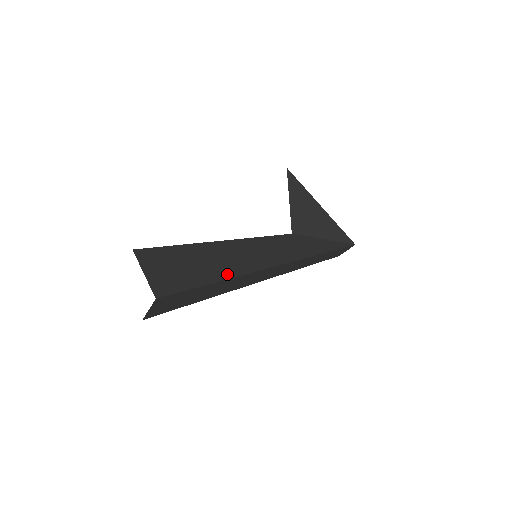
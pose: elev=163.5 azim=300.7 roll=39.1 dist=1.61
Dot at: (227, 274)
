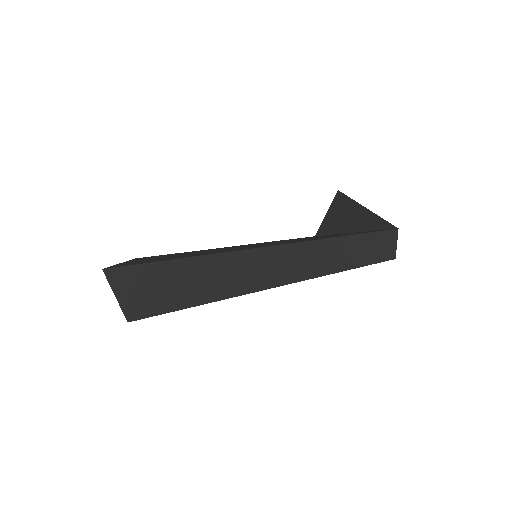
Dot at: (191, 256)
